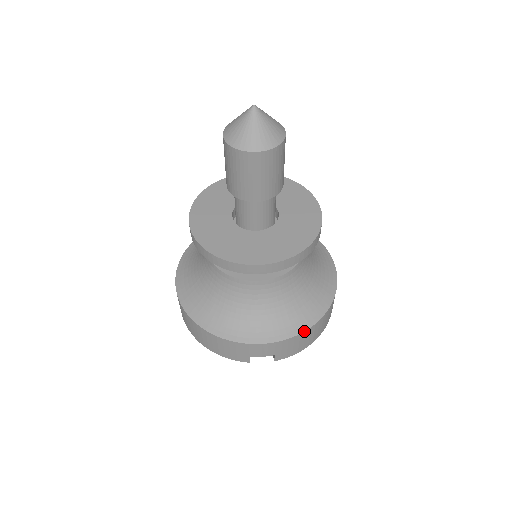
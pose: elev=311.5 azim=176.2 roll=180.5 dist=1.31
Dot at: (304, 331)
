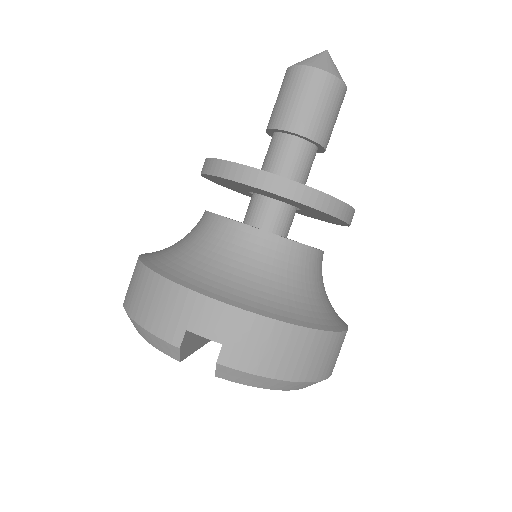
Dot at: (282, 321)
